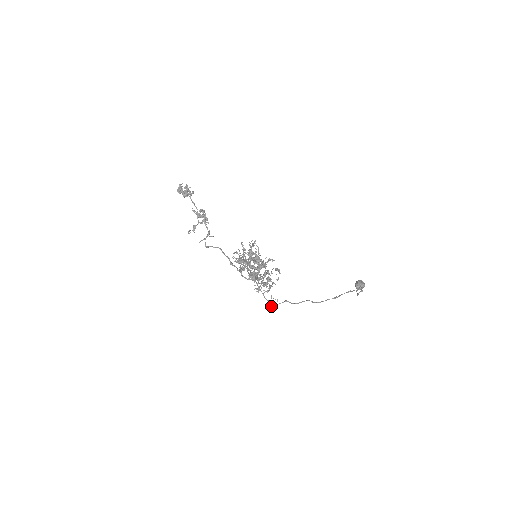
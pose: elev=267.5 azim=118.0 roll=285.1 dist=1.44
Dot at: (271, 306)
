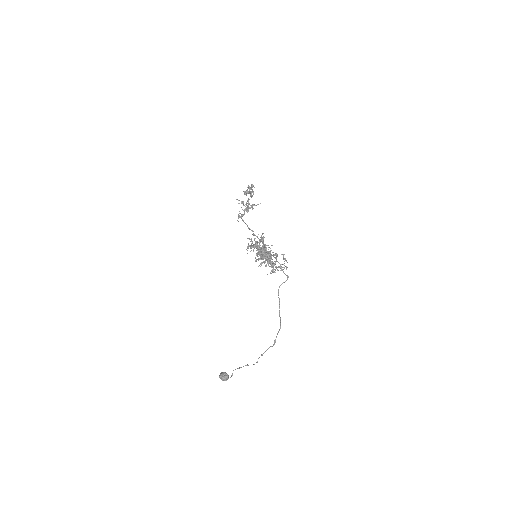
Dot at: (277, 267)
